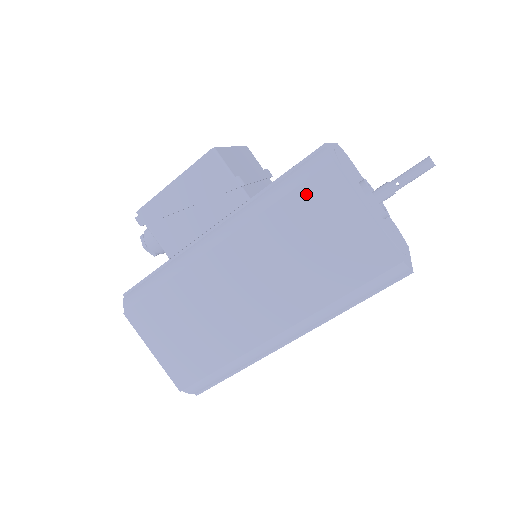
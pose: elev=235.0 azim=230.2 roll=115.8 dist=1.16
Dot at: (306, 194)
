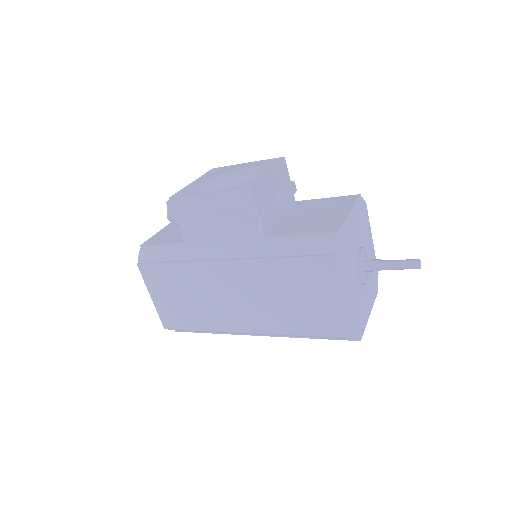
Dot at: (306, 264)
